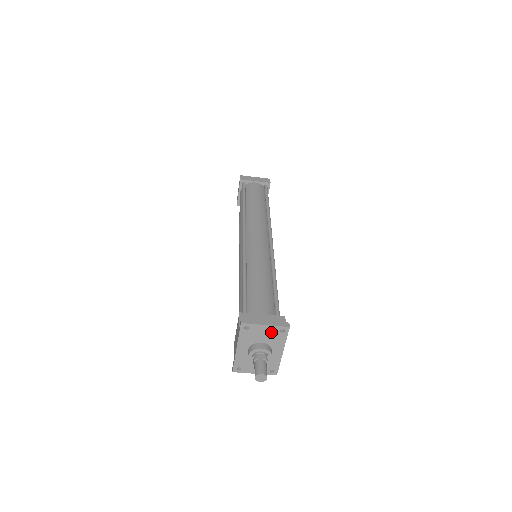
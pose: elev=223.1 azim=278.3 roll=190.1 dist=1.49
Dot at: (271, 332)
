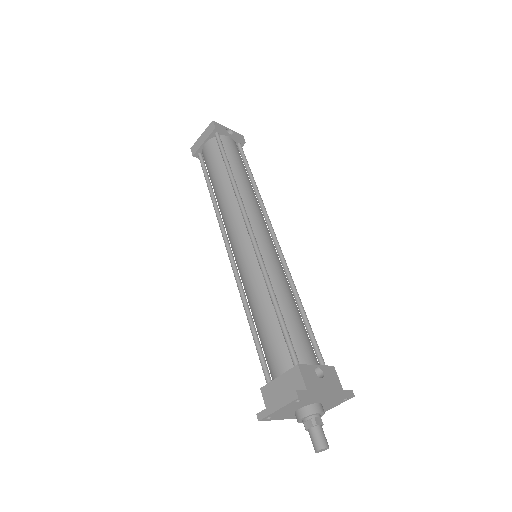
Dot at: (291, 406)
